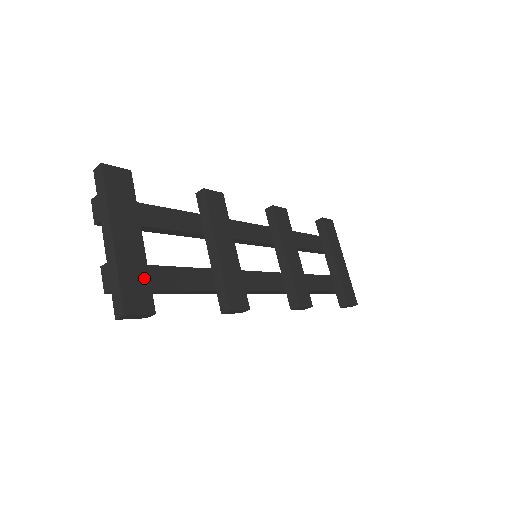
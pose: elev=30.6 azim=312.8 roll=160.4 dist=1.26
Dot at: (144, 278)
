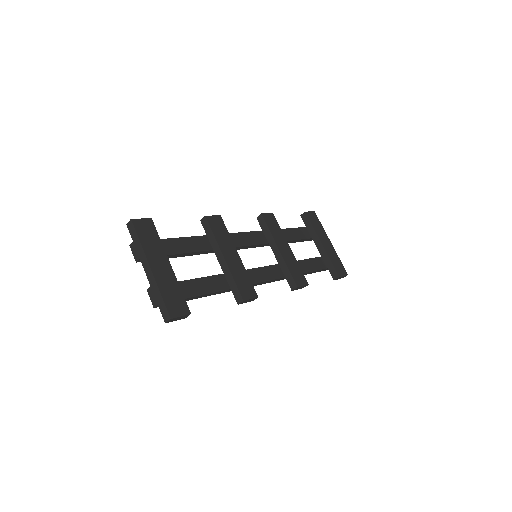
Dot at: (178, 291)
